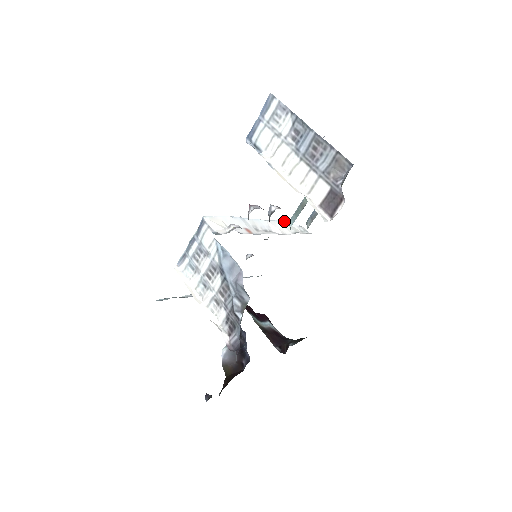
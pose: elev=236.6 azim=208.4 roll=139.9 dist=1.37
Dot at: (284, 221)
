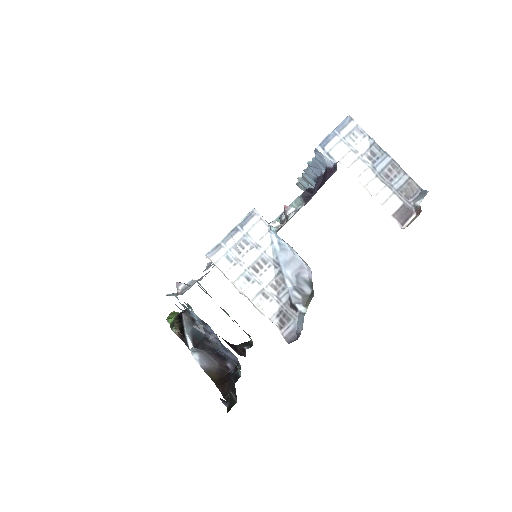
Dot at: occluded
